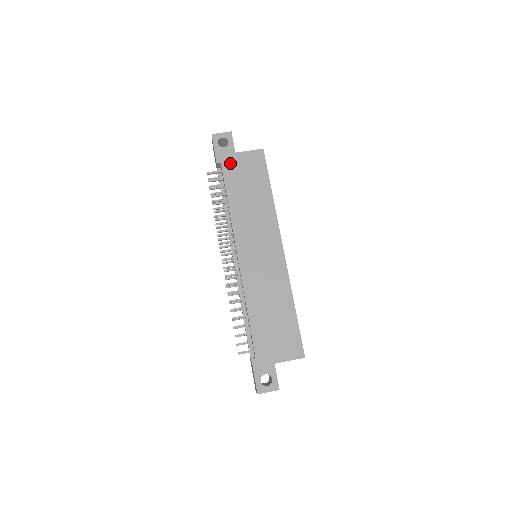
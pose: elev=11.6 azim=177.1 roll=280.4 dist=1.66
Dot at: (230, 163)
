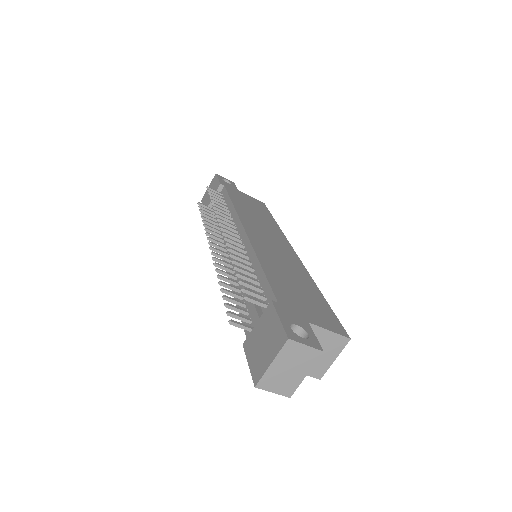
Dot at: (234, 191)
